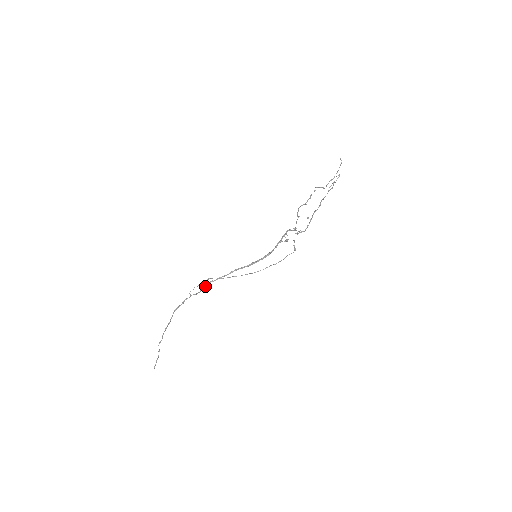
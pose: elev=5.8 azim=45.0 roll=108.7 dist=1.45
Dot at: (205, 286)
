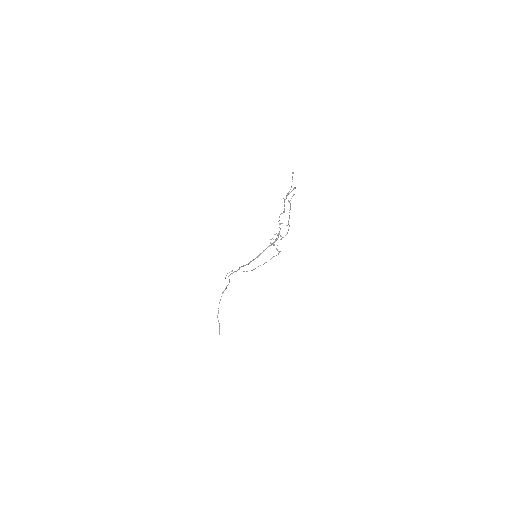
Dot at: occluded
